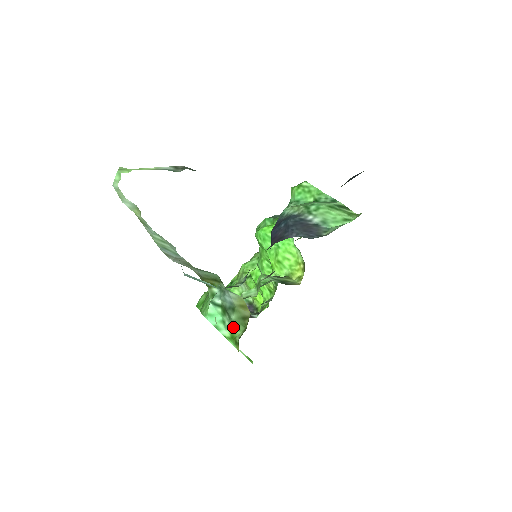
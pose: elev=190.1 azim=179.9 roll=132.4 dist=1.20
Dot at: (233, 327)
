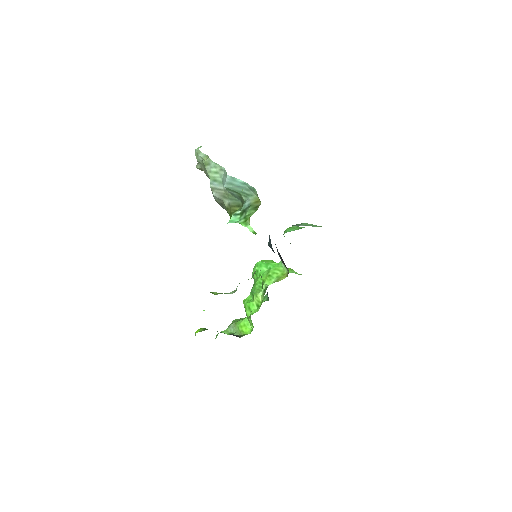
Dot at: (247, 216)
